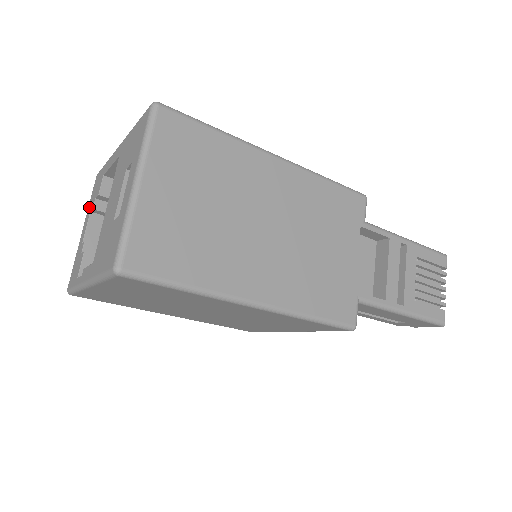
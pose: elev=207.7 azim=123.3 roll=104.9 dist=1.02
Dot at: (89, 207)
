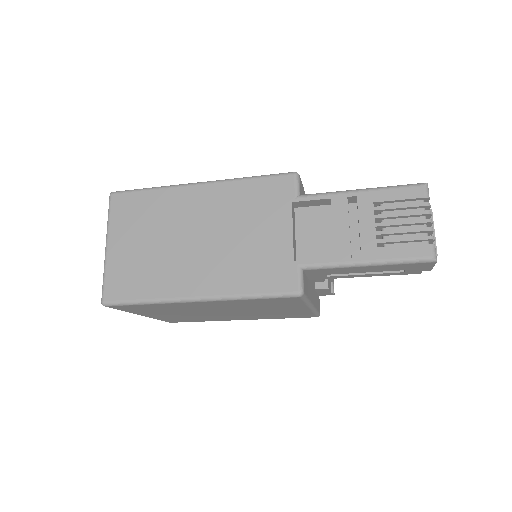
Dot at: occluded
